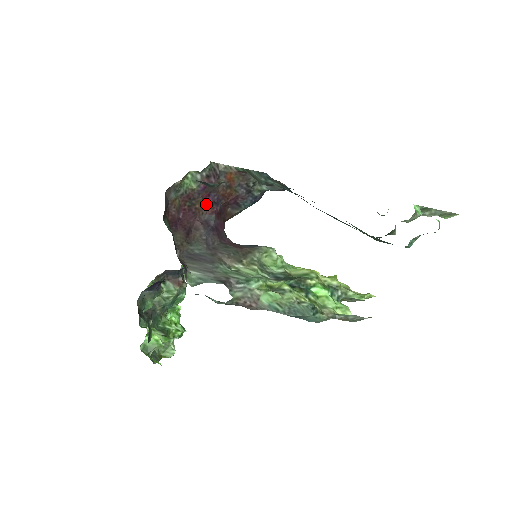
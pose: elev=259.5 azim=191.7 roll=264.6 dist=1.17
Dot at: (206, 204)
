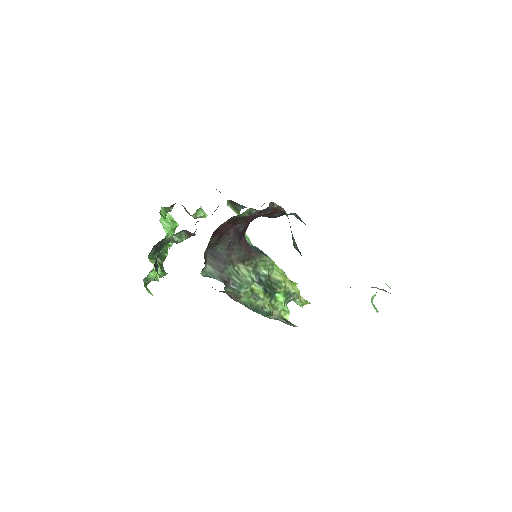
Dot at: (246, 220)
